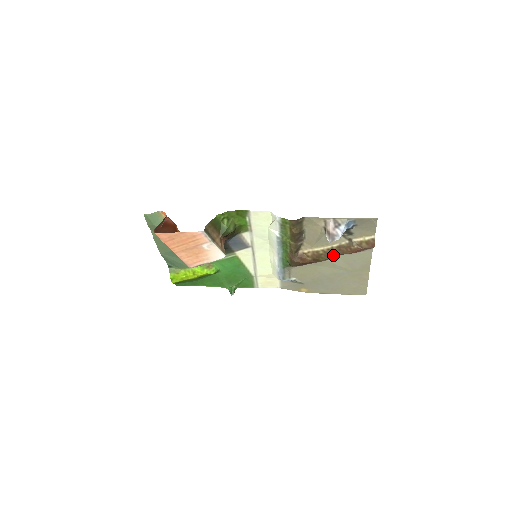
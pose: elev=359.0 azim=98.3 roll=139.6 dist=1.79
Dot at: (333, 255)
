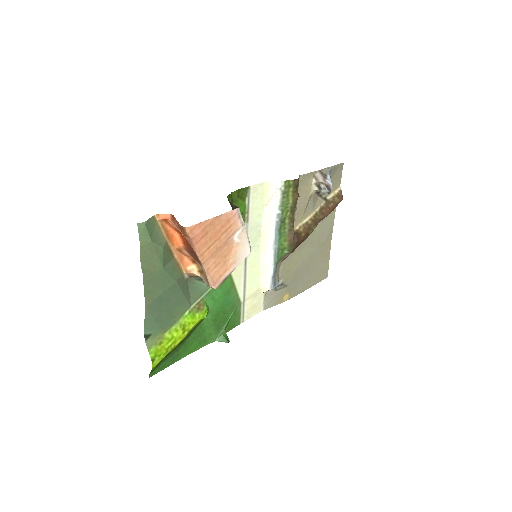
Dot at: (318, 222)
